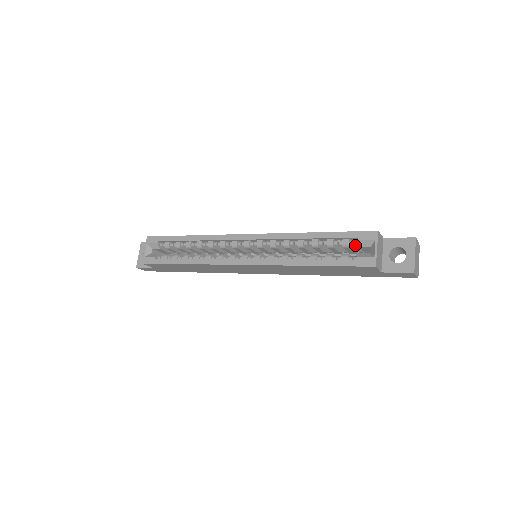
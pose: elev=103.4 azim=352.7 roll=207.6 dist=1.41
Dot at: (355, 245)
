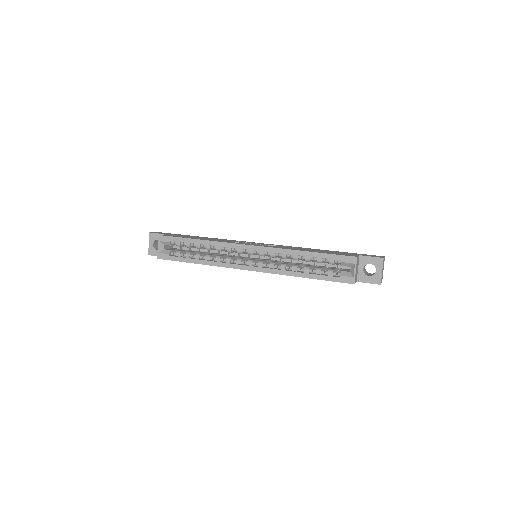
Dot at: occluded
